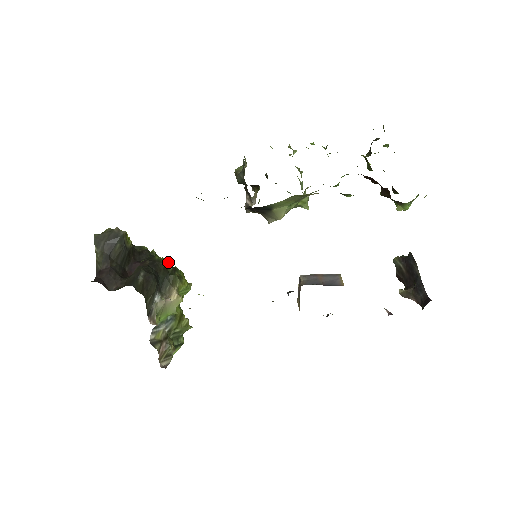
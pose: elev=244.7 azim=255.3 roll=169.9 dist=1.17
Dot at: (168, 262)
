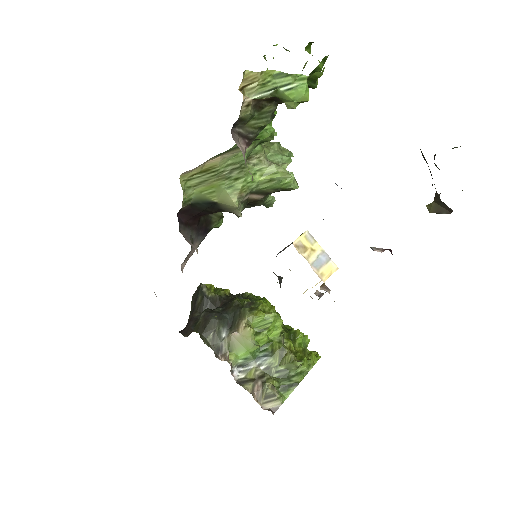
Dot at: (248, 299)
